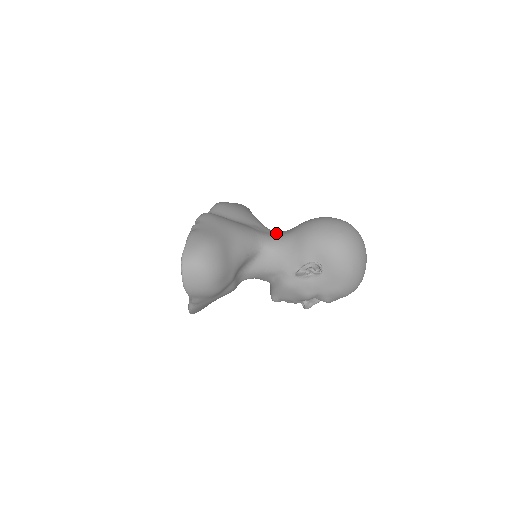
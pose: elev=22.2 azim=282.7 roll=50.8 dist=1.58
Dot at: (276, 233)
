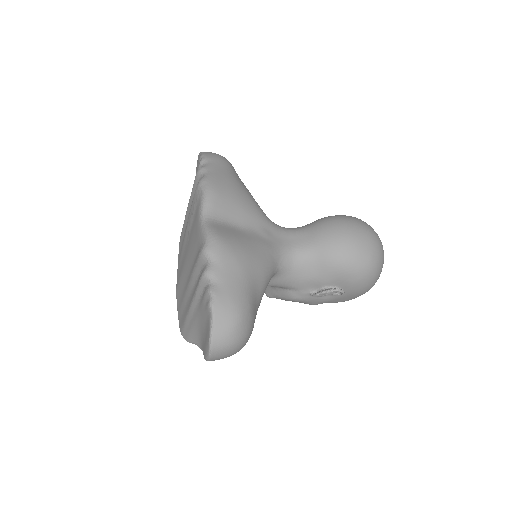
Dot at: (288, 239)
